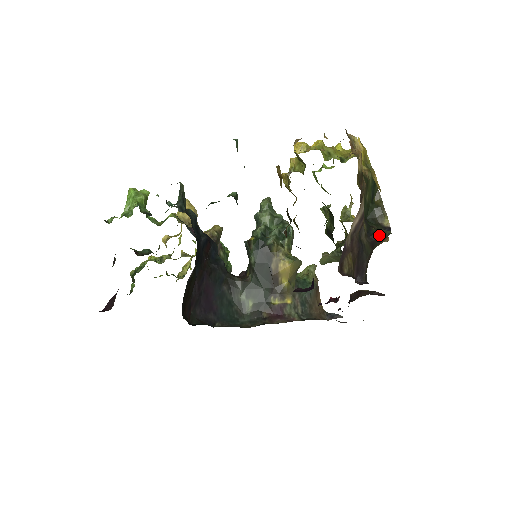
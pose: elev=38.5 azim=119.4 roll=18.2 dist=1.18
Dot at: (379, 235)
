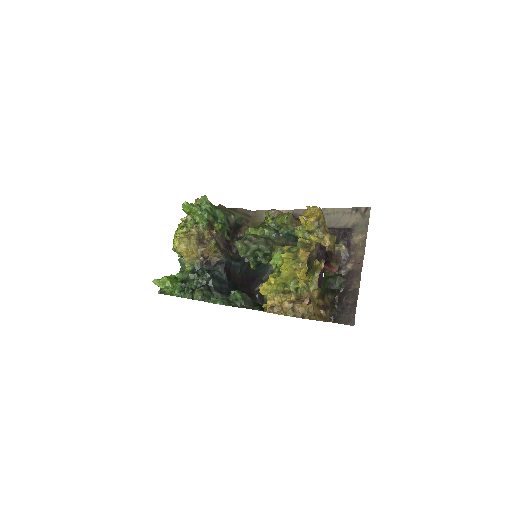
Dot at: occluded
